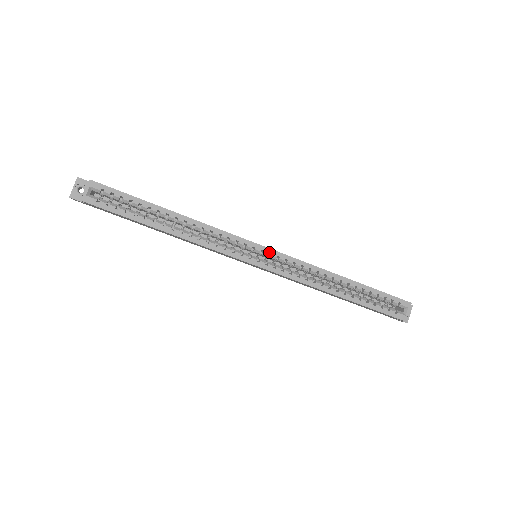
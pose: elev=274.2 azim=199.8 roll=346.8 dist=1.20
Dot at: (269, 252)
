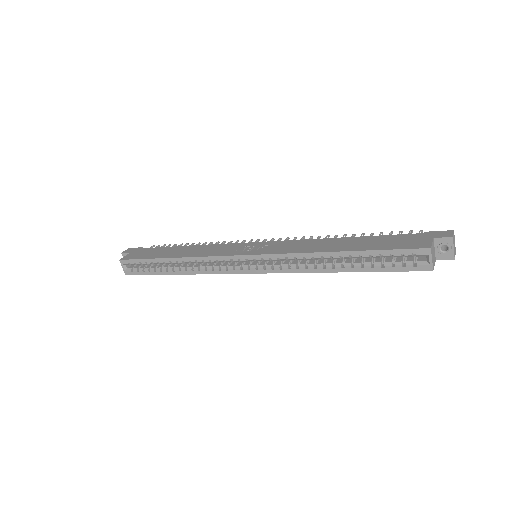
Dot at: (252, 258)
